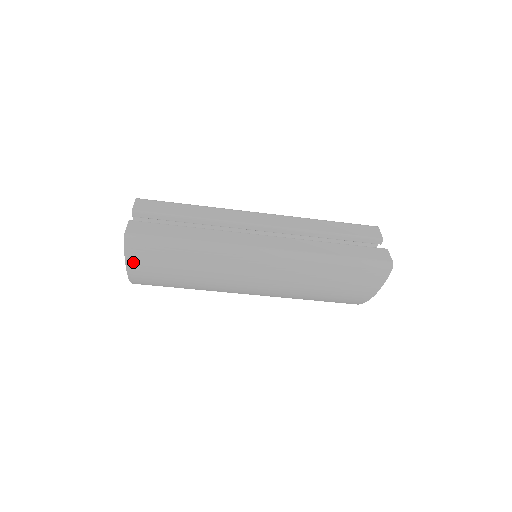
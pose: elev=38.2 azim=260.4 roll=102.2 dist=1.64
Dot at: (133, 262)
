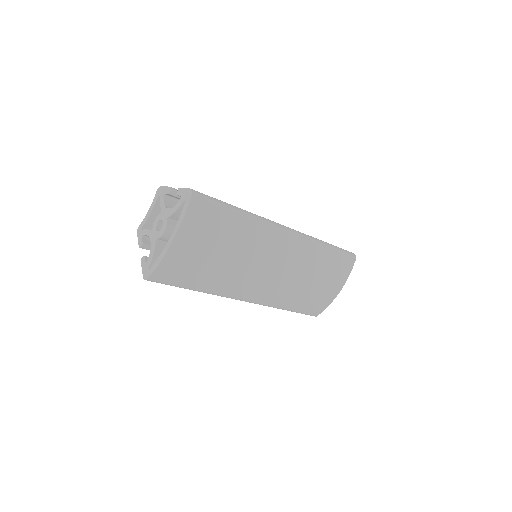
Dot at: (188, 226)
